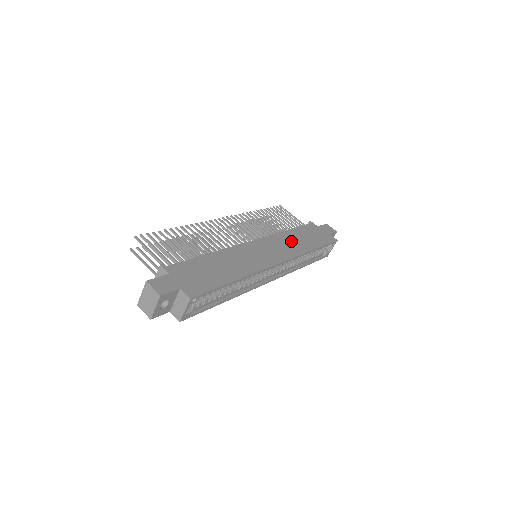
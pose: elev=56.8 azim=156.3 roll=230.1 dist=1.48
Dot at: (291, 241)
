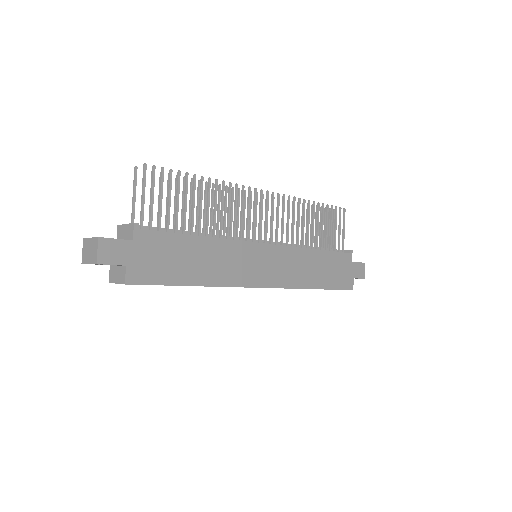
Dot at: (304, 266)
